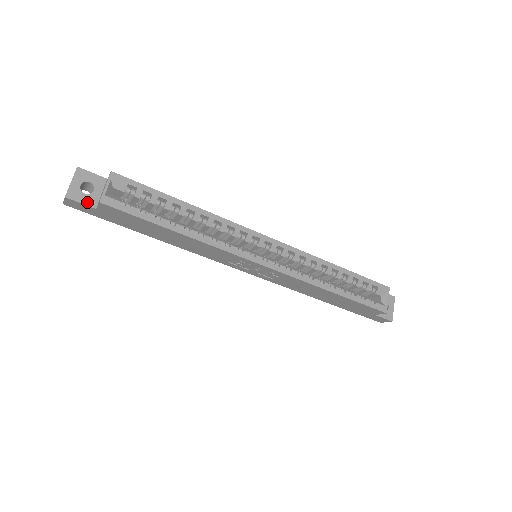
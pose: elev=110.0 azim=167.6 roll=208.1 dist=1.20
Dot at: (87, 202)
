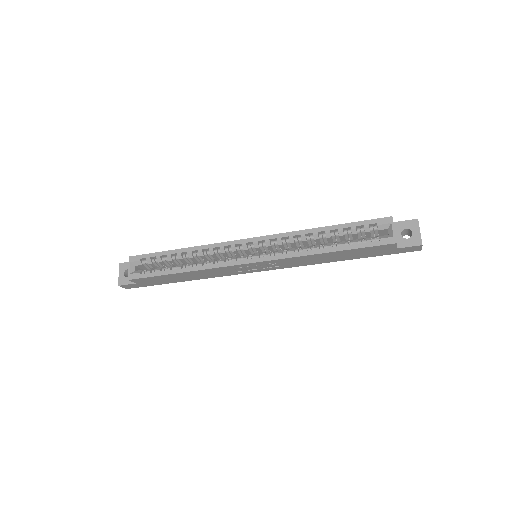
Dot at: (130, 282)
